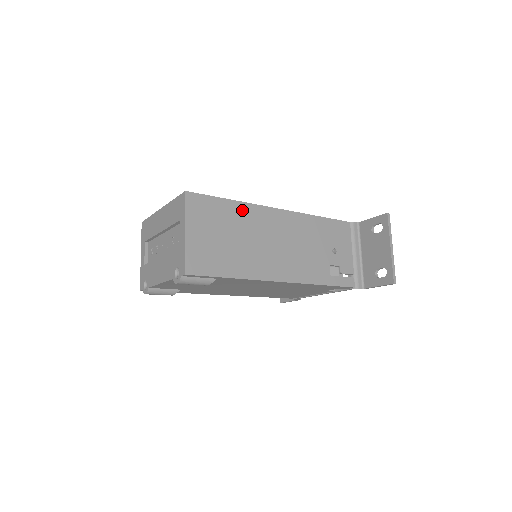
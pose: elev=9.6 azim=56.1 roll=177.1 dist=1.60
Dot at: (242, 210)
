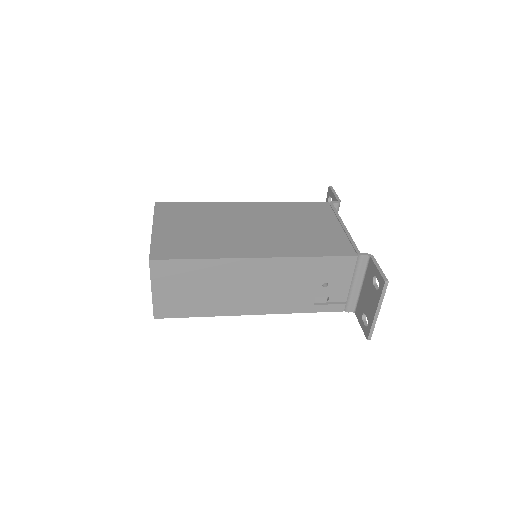
Dot at: (212, 266)
